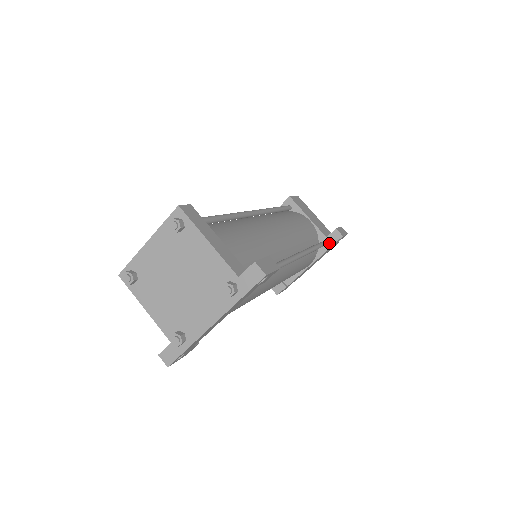
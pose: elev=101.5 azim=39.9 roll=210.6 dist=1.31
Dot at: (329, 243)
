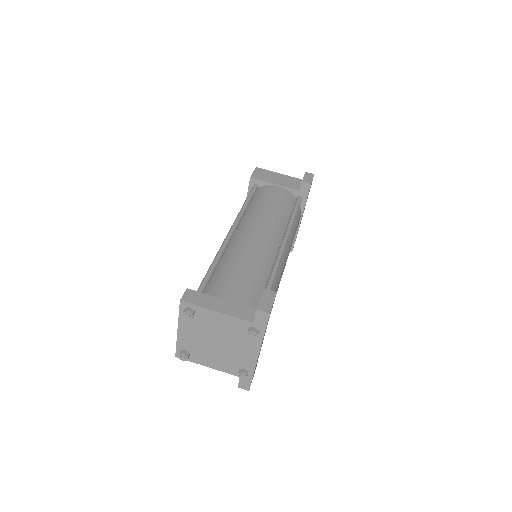
Dot at: (304, 194)
